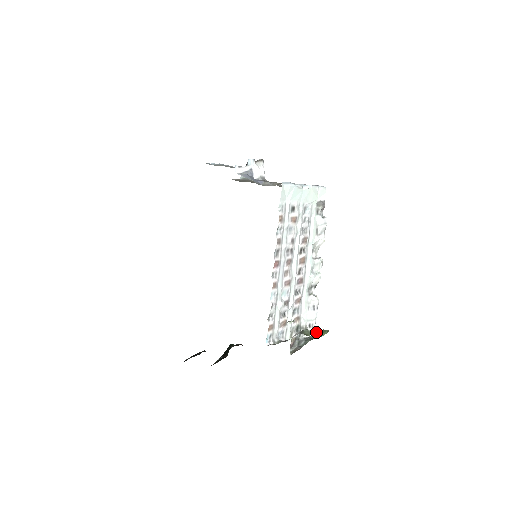
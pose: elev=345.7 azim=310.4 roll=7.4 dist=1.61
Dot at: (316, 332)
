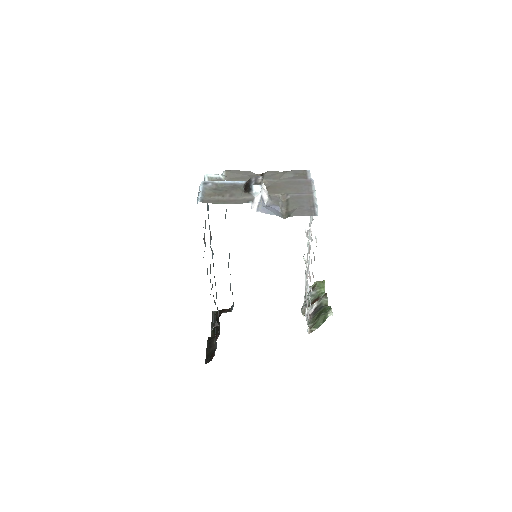
Dot at: (315, 288)
